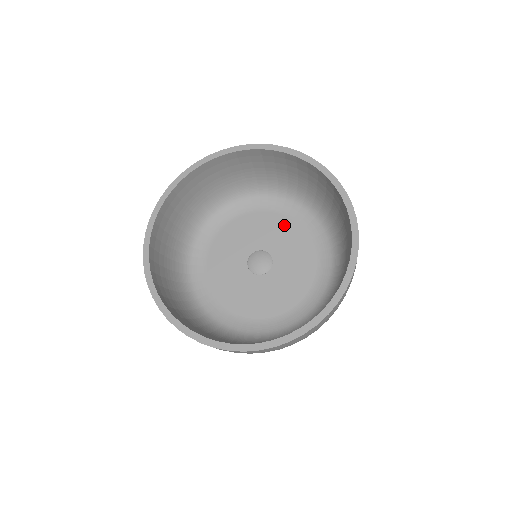
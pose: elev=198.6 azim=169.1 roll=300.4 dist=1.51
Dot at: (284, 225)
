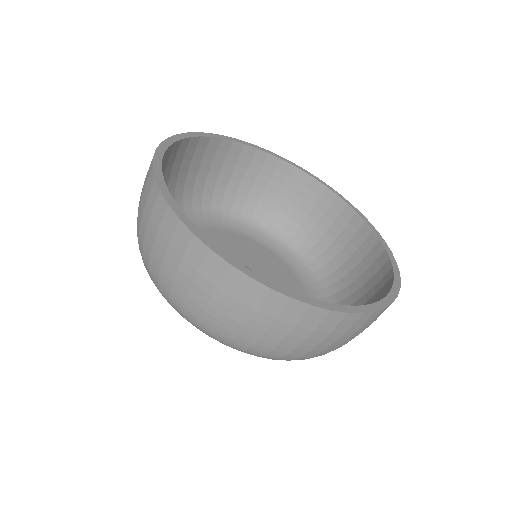
Dot at: (248, 244)
